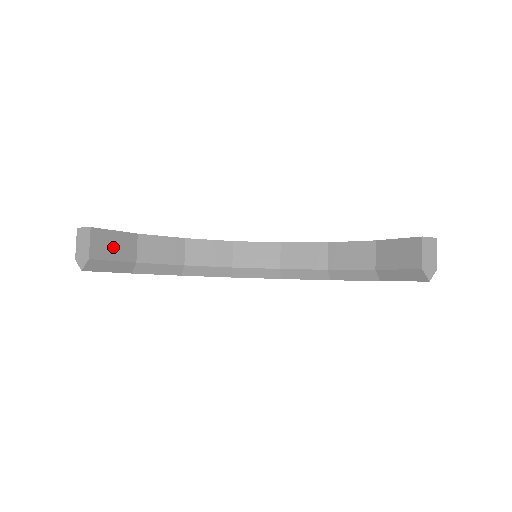
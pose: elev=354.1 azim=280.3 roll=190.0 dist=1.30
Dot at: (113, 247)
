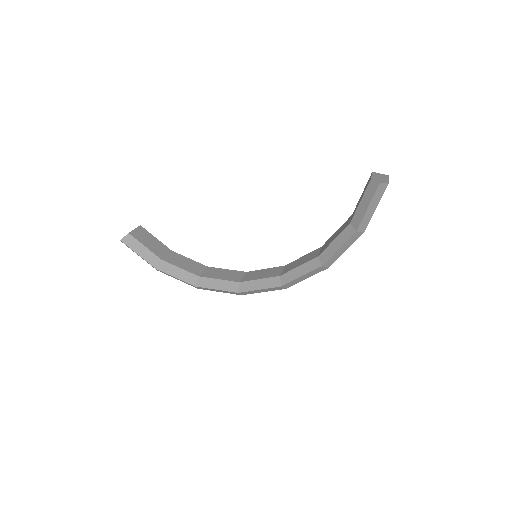
Dot at: (149, 242)
